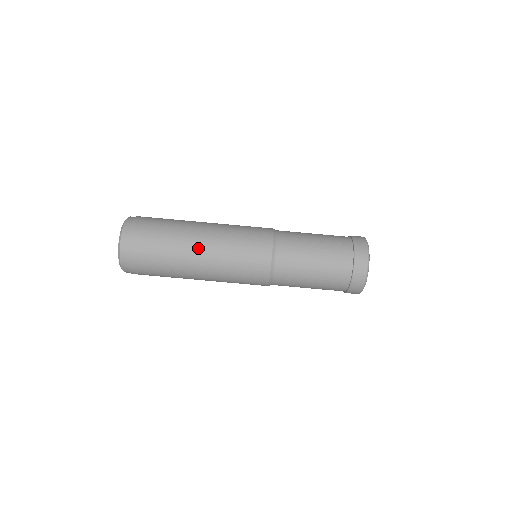
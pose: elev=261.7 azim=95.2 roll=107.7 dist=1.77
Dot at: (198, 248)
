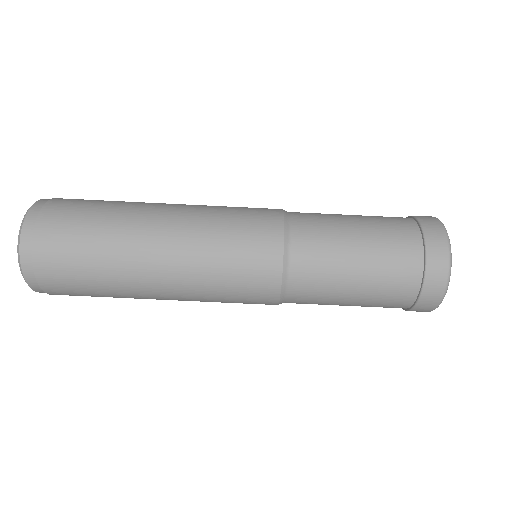
Dot at: (155, 273)
